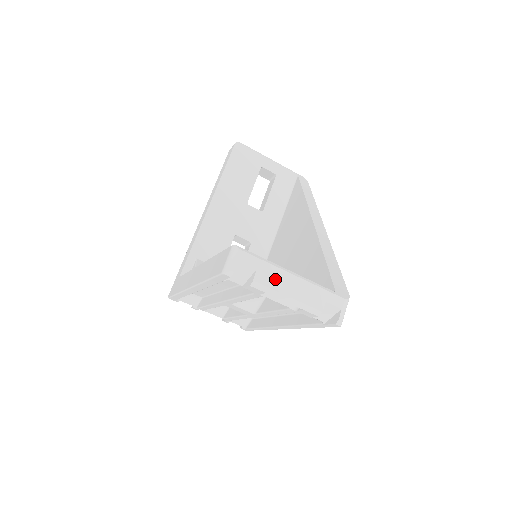
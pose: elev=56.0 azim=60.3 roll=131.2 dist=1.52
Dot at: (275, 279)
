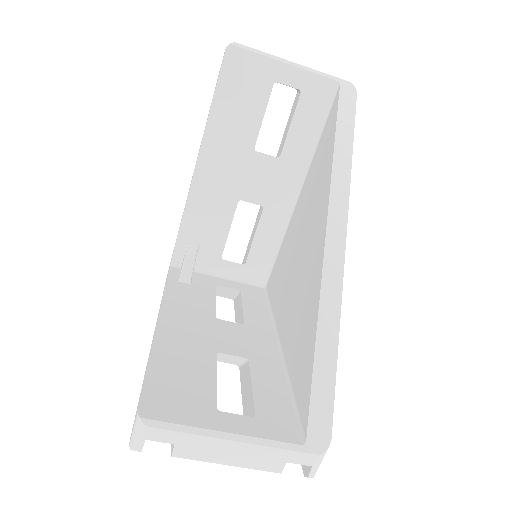
Dot at: (205, 450)
